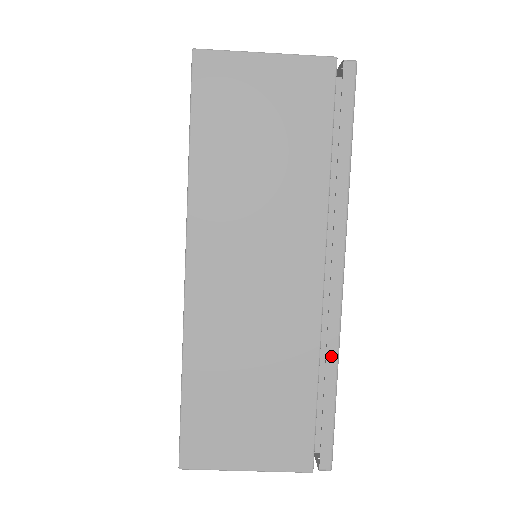
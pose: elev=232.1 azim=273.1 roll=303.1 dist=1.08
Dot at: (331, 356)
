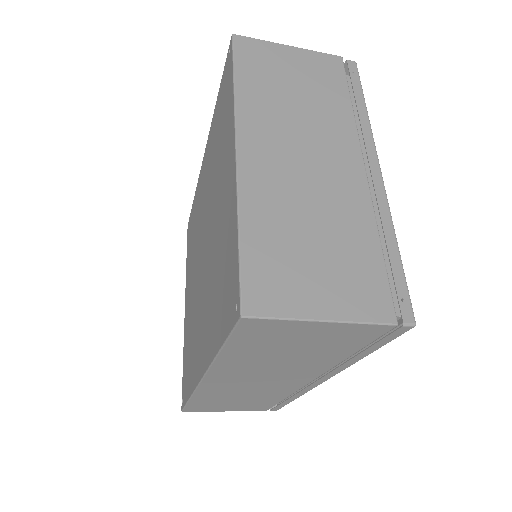
Dot at: (297, 395)
